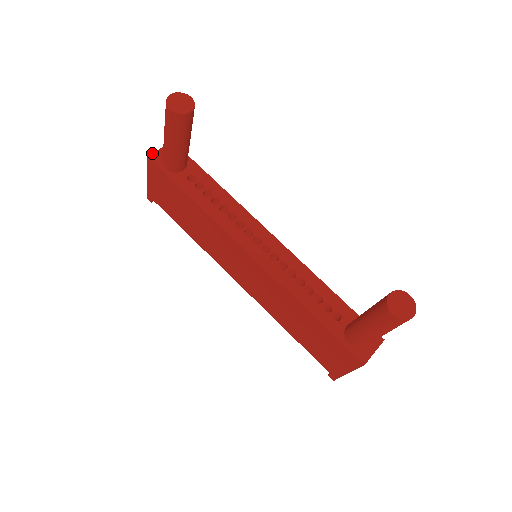
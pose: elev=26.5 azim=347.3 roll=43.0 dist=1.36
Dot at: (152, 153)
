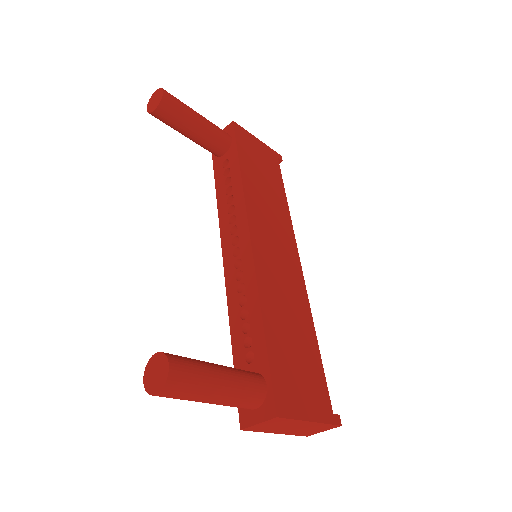
Dot at: occluded
